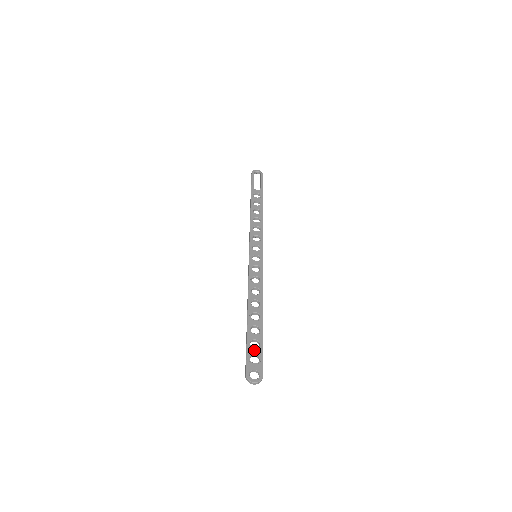
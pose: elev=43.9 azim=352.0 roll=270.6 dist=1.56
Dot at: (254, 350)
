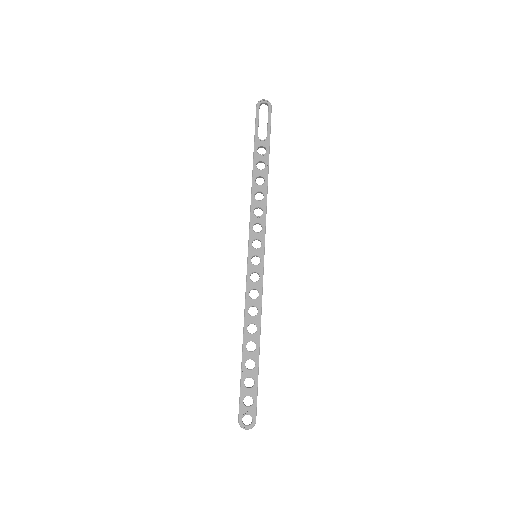
Dot at: (248, 391)
